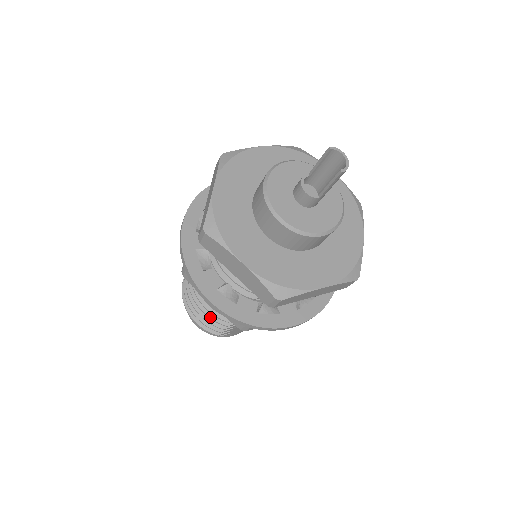
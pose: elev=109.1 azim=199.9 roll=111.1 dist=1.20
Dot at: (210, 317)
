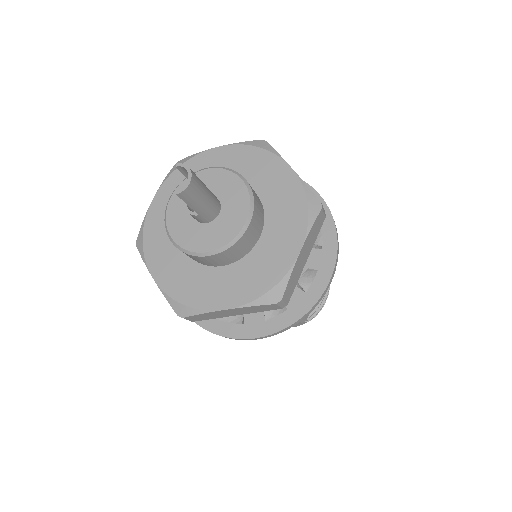
Dot at: occluded
